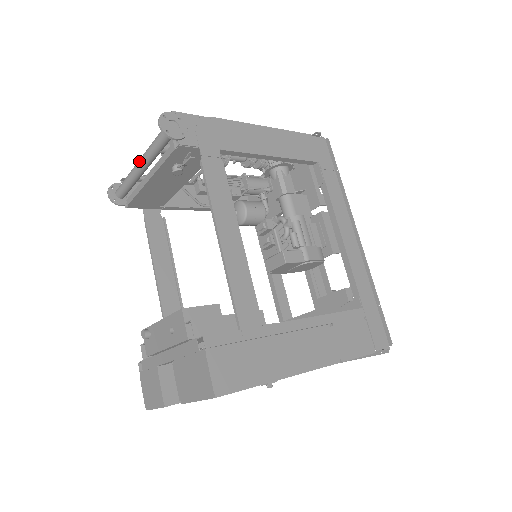
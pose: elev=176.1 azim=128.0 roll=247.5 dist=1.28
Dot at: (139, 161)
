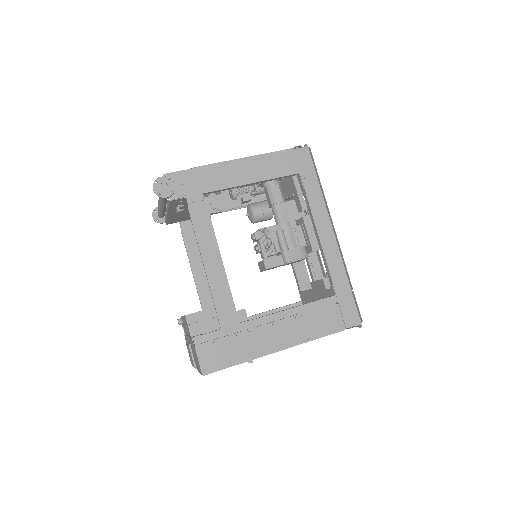
Dot at: (158, 202)
